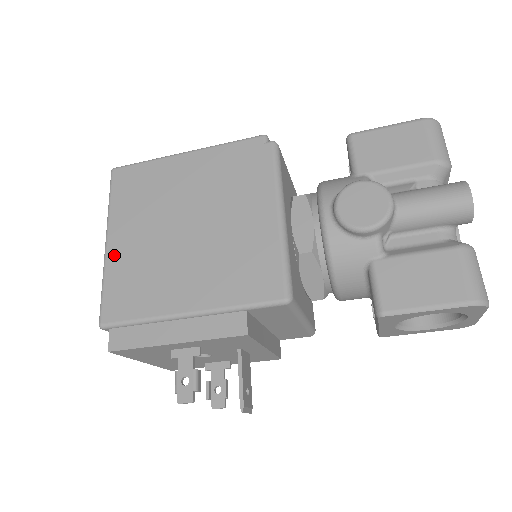
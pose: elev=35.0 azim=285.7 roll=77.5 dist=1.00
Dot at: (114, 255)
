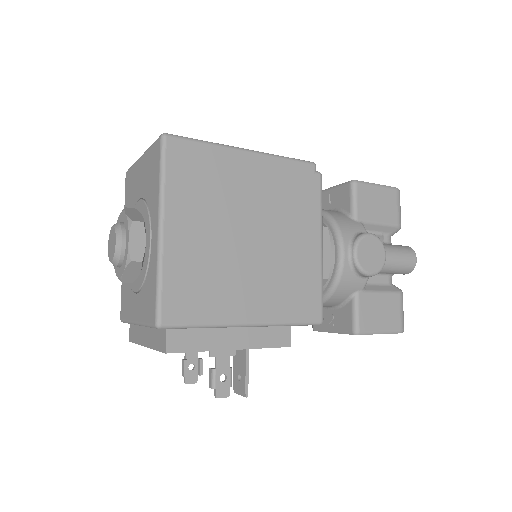
Dot at: (173, 248)
